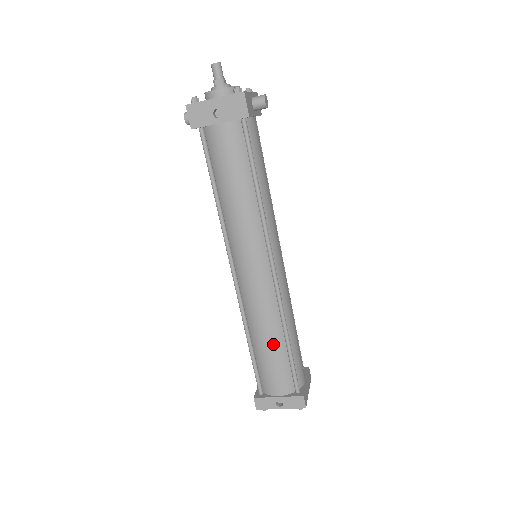
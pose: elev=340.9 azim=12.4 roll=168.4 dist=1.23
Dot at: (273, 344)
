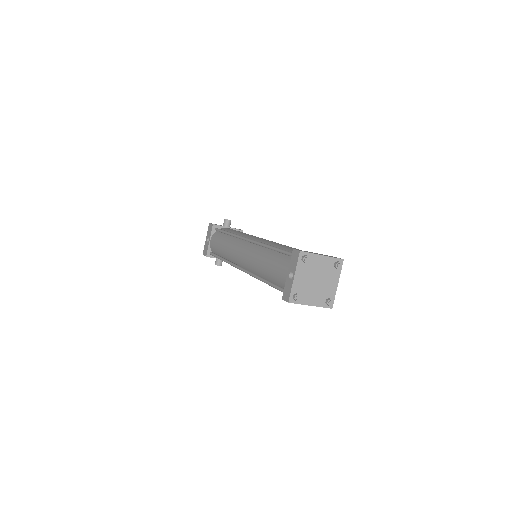
Dot at: (267, 259)
